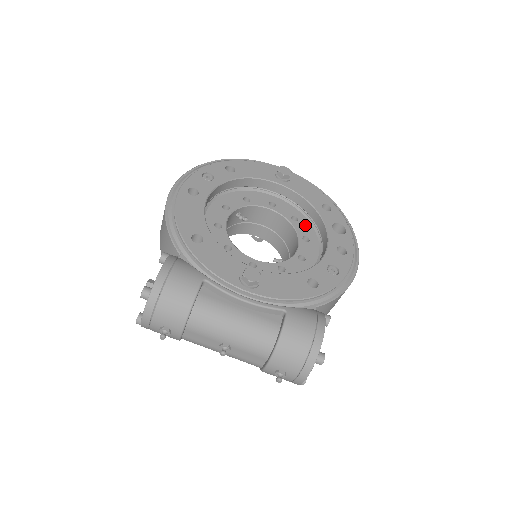
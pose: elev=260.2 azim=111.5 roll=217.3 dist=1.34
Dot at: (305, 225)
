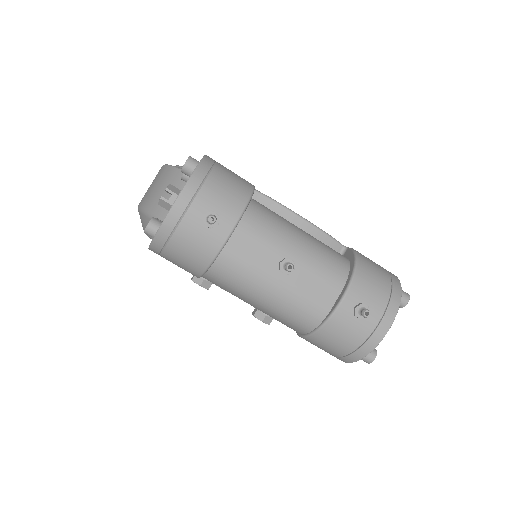
Dot at: occluded
